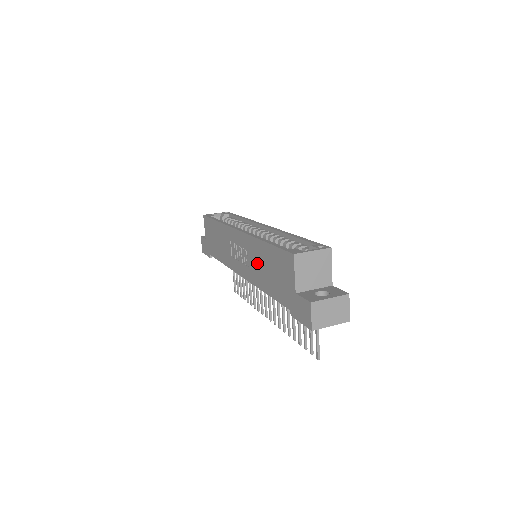
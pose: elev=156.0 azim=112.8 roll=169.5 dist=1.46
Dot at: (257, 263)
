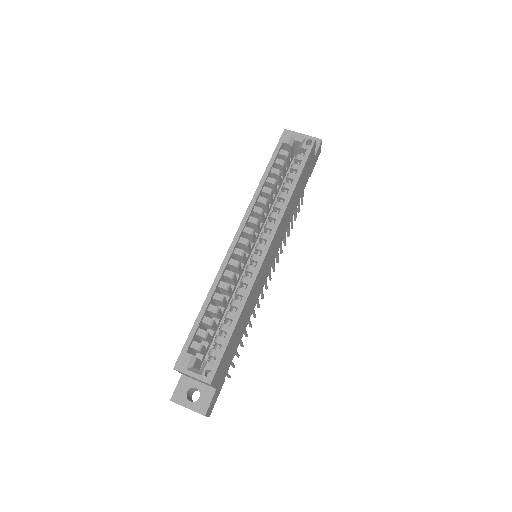
Dot at: occluded
